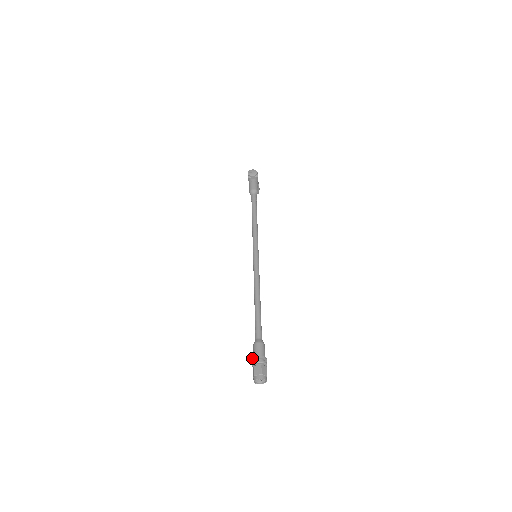
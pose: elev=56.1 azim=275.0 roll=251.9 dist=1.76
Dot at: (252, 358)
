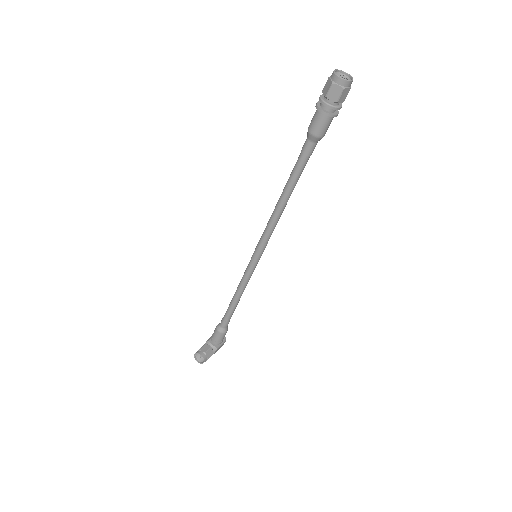
Dot at: occluded
